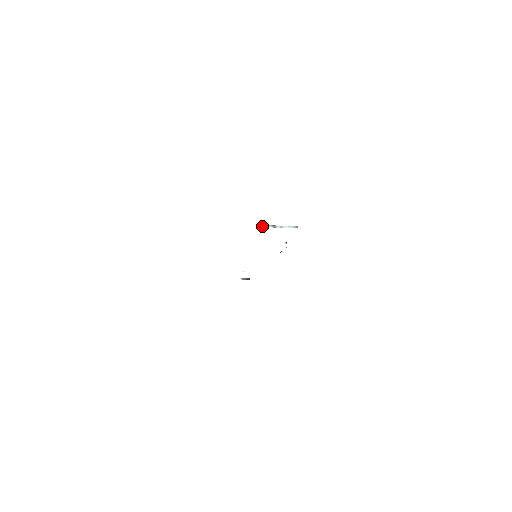
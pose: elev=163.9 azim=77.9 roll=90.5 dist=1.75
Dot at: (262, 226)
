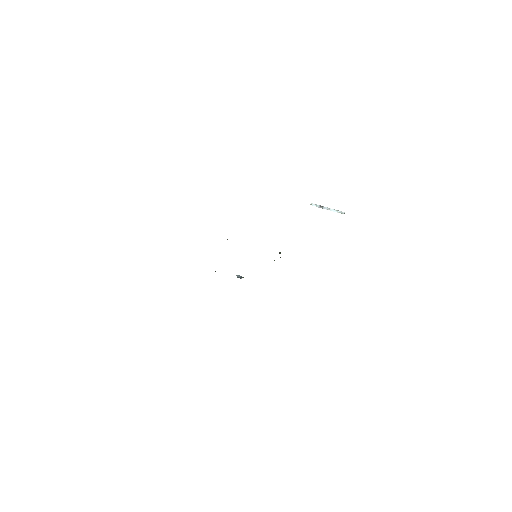
Dot at: (310, 204)
